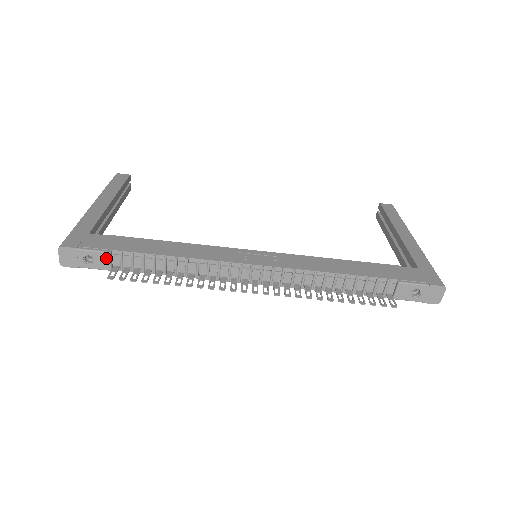
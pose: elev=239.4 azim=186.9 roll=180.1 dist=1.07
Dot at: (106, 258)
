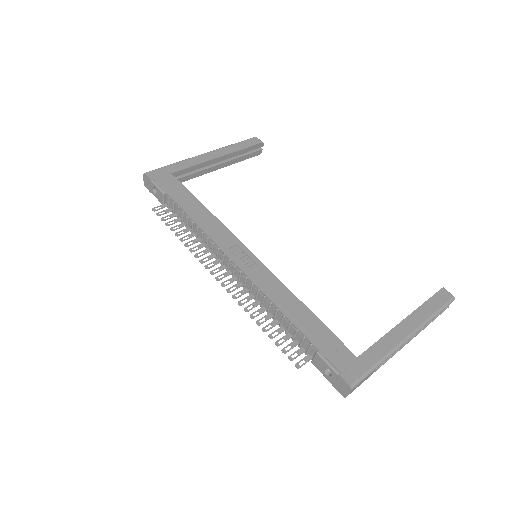
Dot at: (162, 196)
